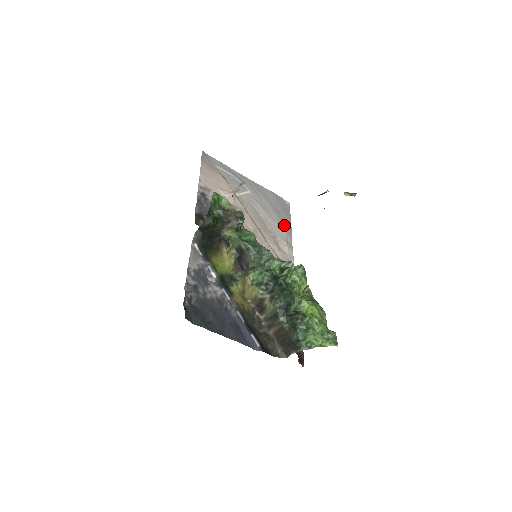
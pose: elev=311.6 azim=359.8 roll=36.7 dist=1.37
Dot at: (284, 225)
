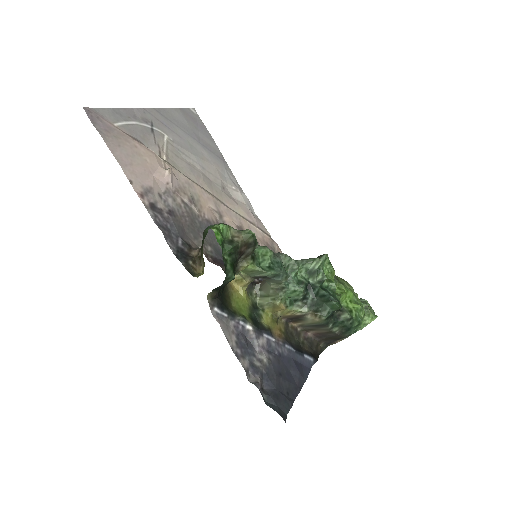
Dot at: (217, 158)
